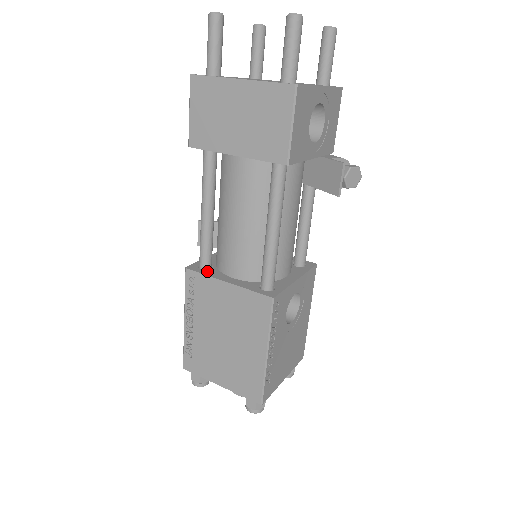
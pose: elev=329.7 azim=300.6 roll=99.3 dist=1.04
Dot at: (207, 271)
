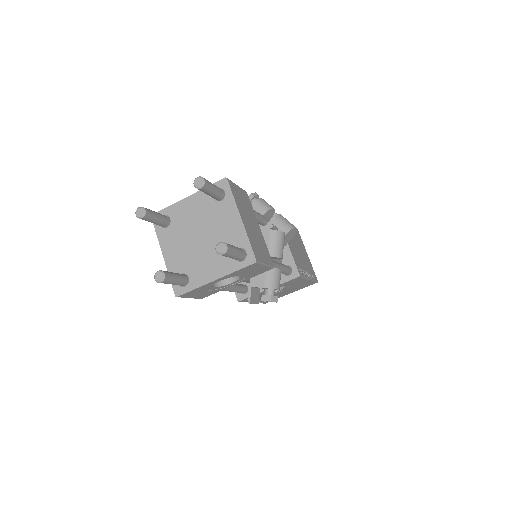
Dot at: occluded
